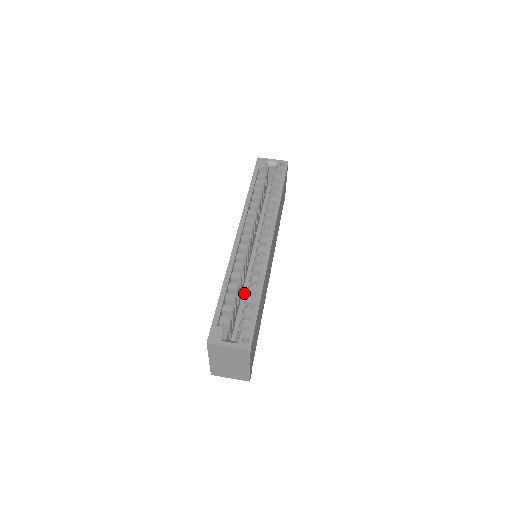
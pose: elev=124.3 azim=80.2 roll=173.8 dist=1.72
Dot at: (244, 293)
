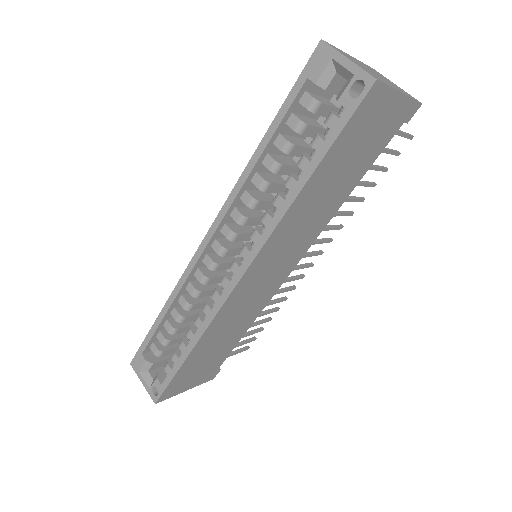
Dot at: occluded
